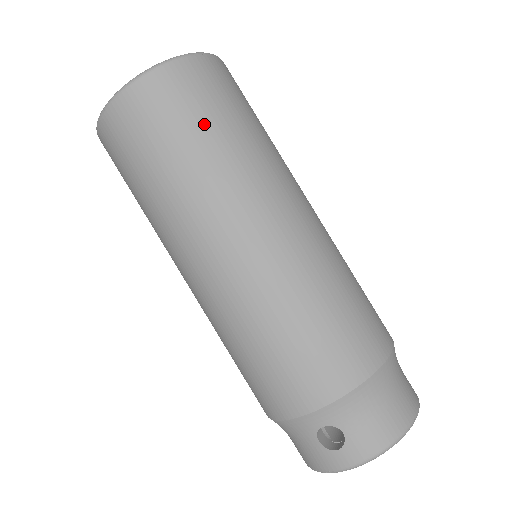
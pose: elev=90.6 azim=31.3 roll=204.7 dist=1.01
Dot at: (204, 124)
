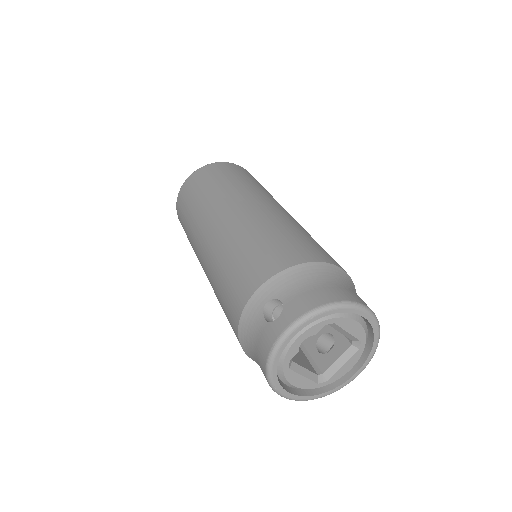
Dot at: (225, 176)
